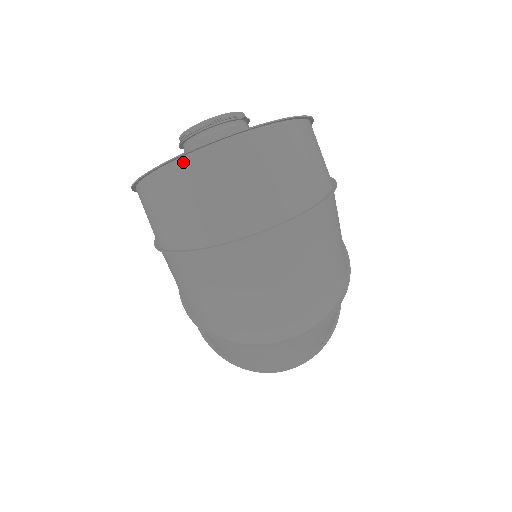
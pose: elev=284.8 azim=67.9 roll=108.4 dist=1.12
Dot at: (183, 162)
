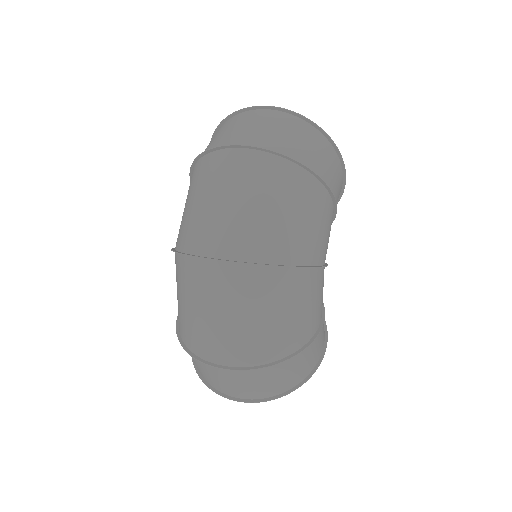
Dot at: (233, 118)
